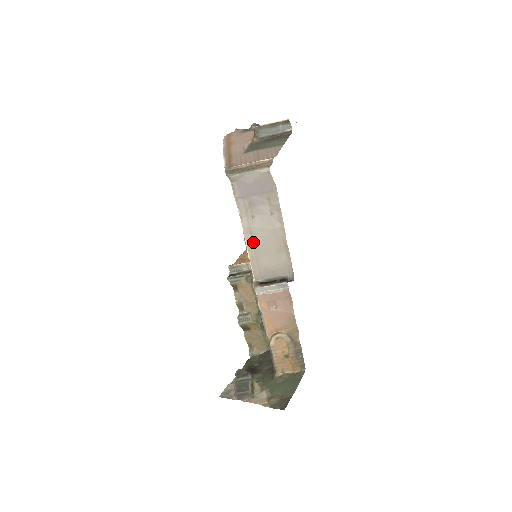
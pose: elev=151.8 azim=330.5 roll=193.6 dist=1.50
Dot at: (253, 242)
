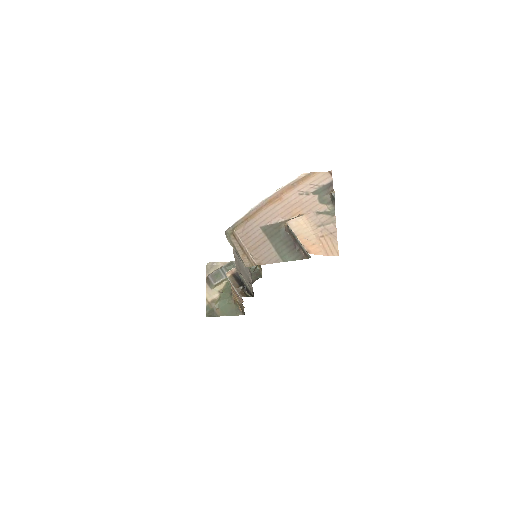
Dot at: occluded
